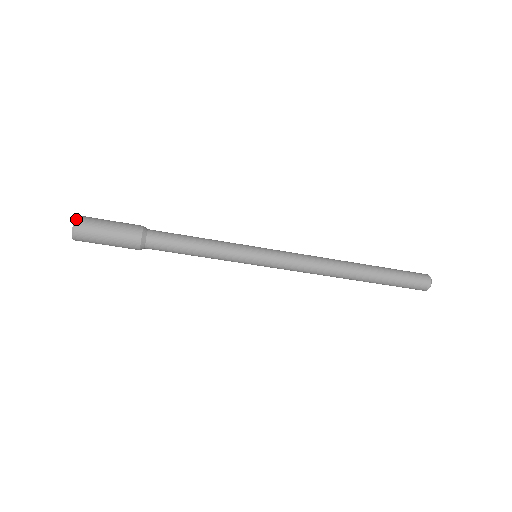
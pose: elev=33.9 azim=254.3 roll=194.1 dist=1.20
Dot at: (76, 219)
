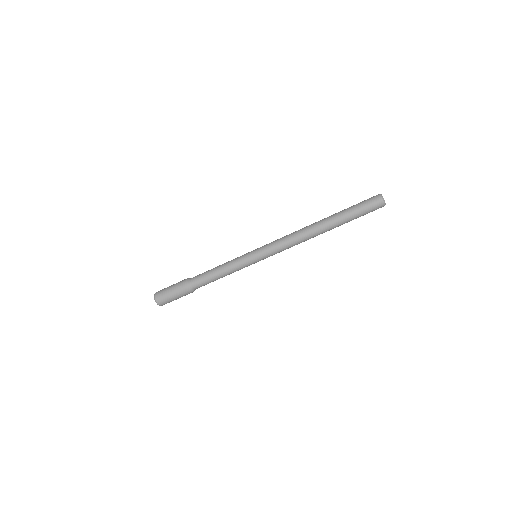
Dot at: (155, 298)
